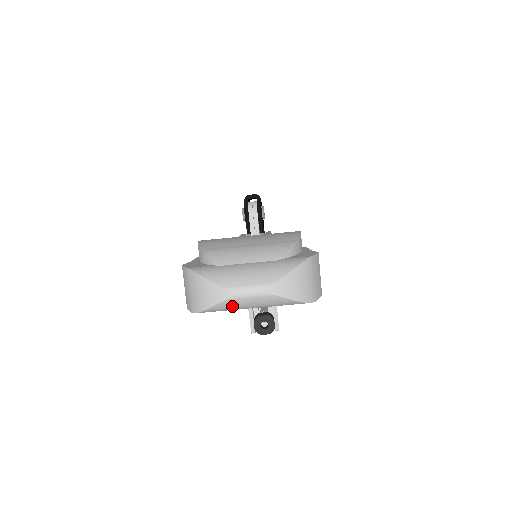
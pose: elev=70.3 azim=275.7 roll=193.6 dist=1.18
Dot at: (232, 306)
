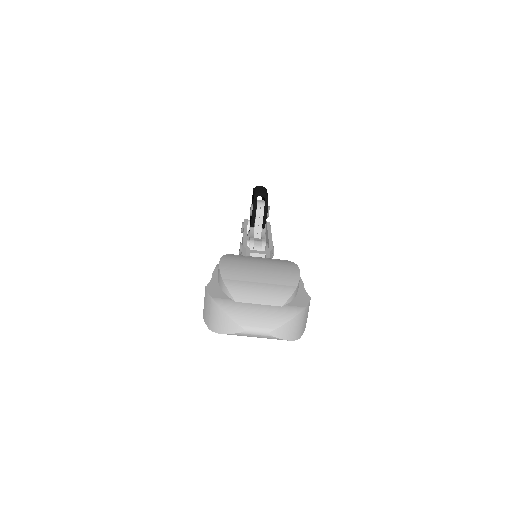
Dot at: (241, 335)
